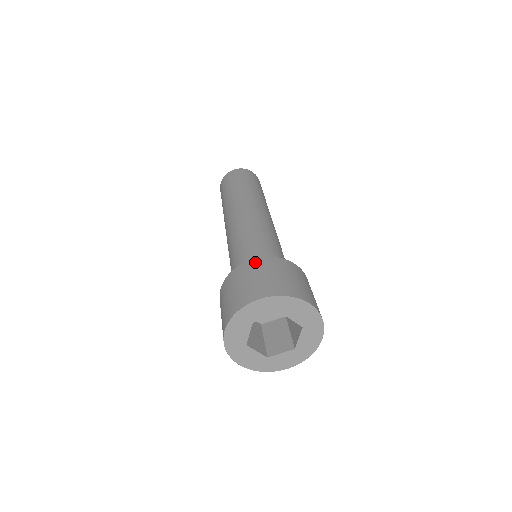
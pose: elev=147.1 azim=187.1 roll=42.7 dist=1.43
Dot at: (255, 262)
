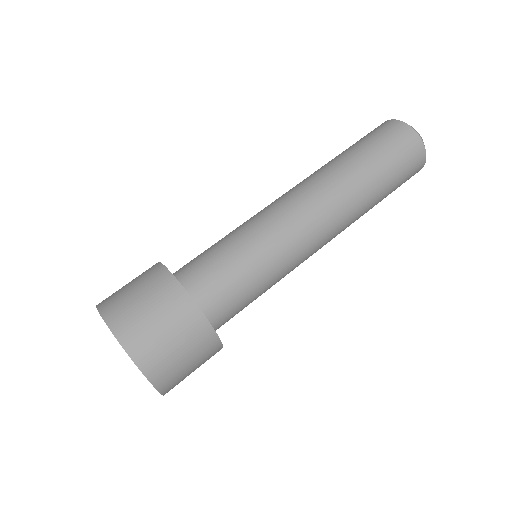
Dot at: (198, 320)
